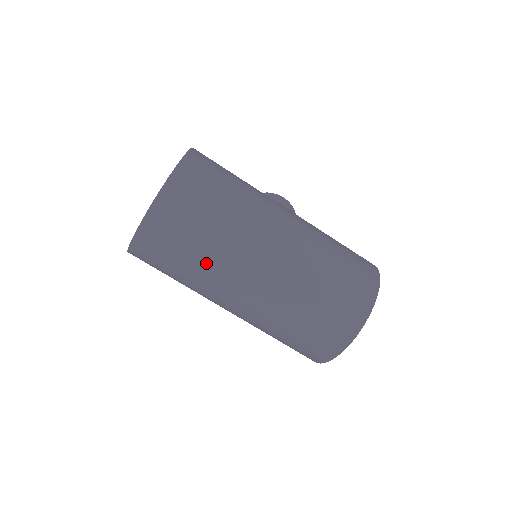
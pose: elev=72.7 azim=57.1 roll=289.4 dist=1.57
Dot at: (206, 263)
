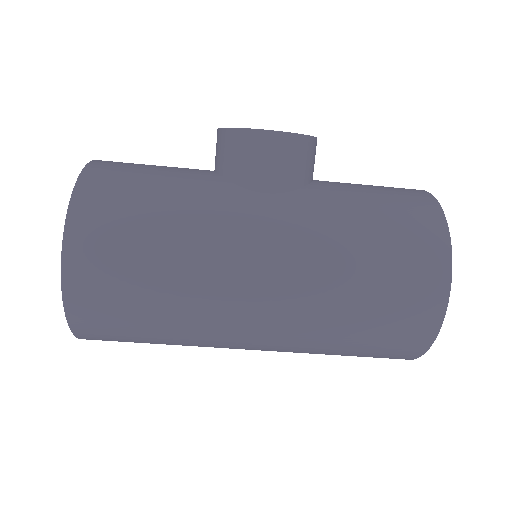
Dot at: occluded
